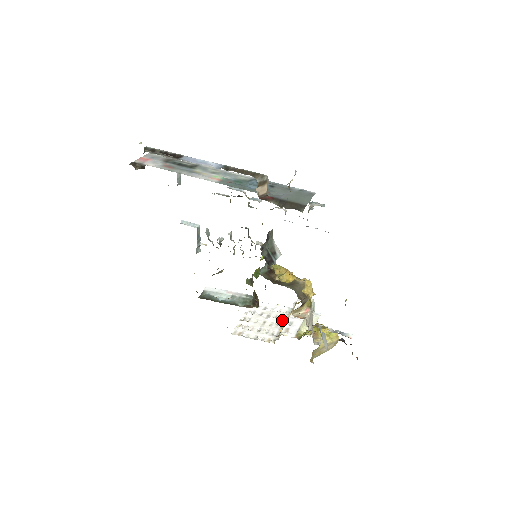
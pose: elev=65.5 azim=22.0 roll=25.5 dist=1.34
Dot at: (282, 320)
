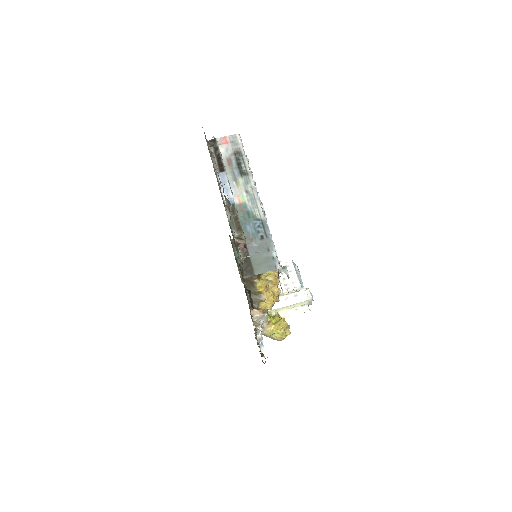
Dot at: (285, 291)
